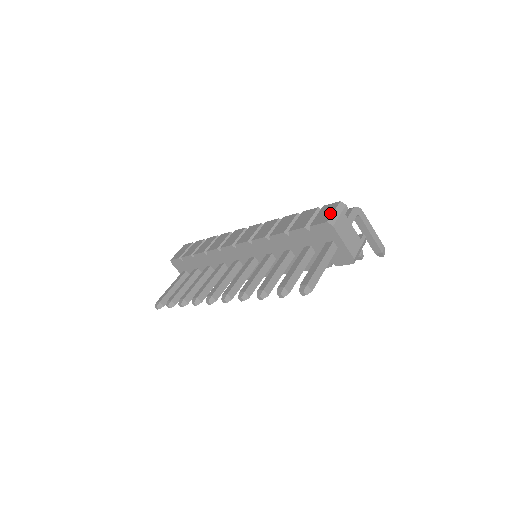
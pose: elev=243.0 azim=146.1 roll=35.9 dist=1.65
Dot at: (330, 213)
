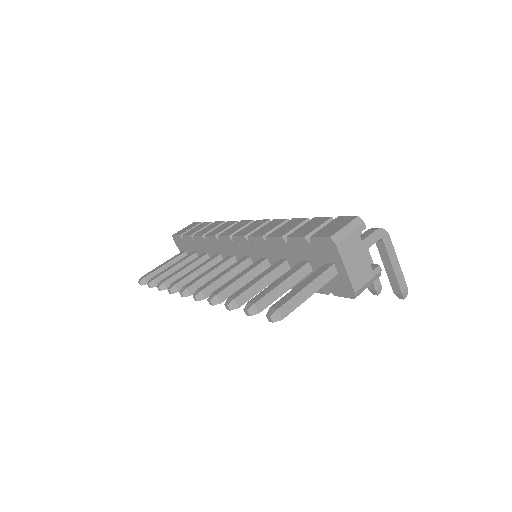
Dot at: (339, 227)
